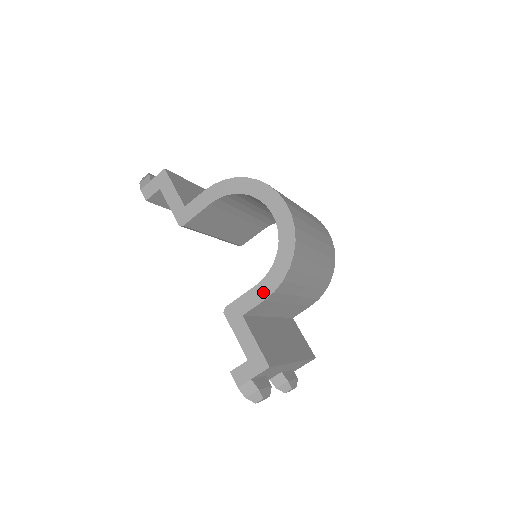
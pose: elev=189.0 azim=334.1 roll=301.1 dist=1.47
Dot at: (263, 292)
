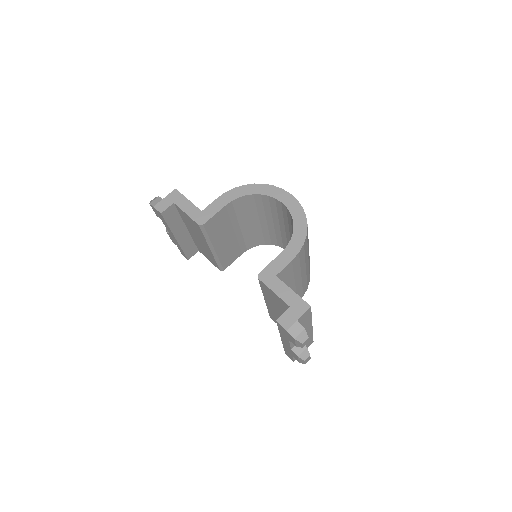
Dot at: (290, 255)
